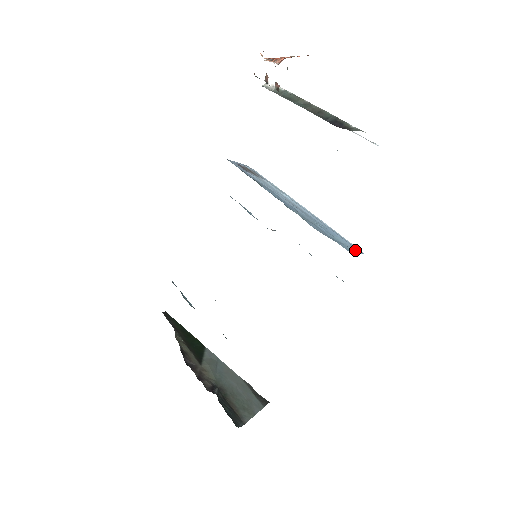
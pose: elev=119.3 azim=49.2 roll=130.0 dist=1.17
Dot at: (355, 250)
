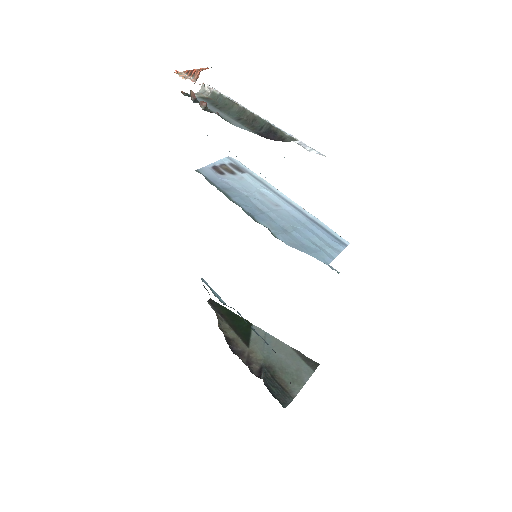
Dot at: (334, 250)
